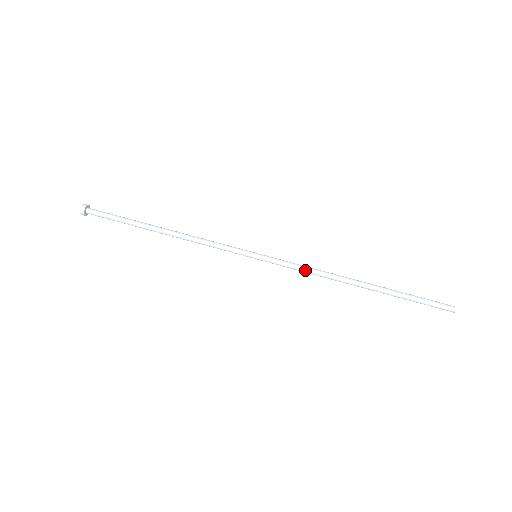
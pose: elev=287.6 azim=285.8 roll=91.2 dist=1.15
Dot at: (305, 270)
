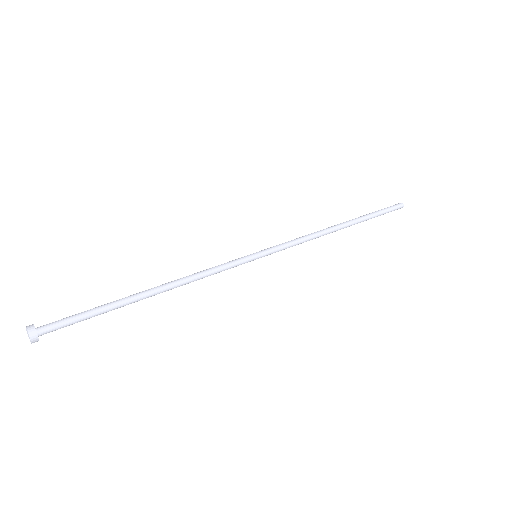
Dot at: (302, 242)
